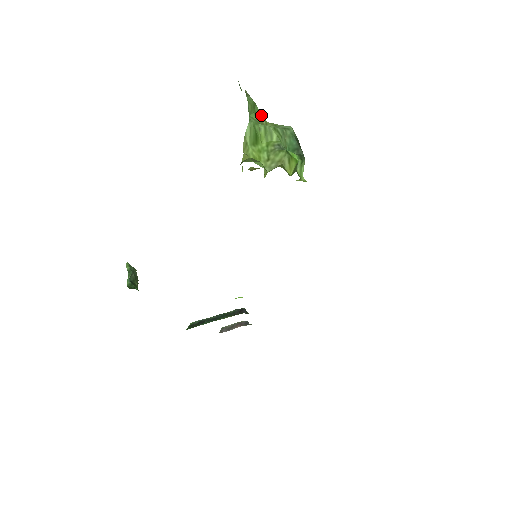
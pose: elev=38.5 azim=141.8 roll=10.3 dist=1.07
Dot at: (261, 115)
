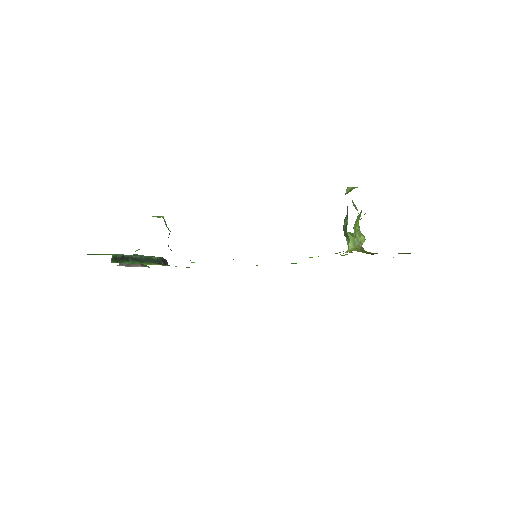
Dot at: occluded
